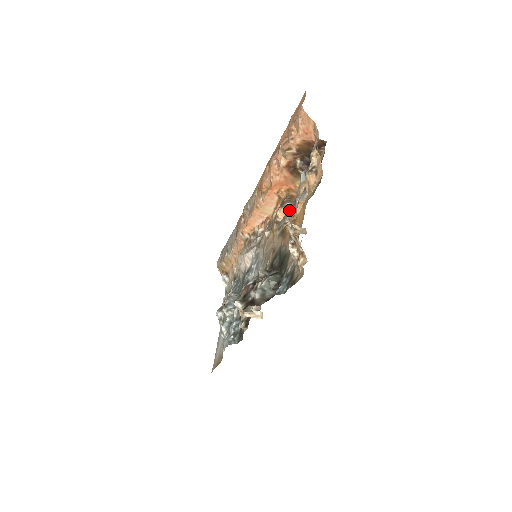
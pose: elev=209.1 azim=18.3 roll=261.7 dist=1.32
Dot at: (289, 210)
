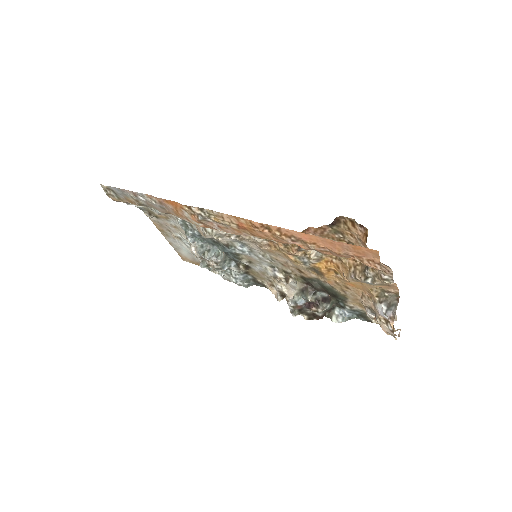
Dot at: (313, 254)
